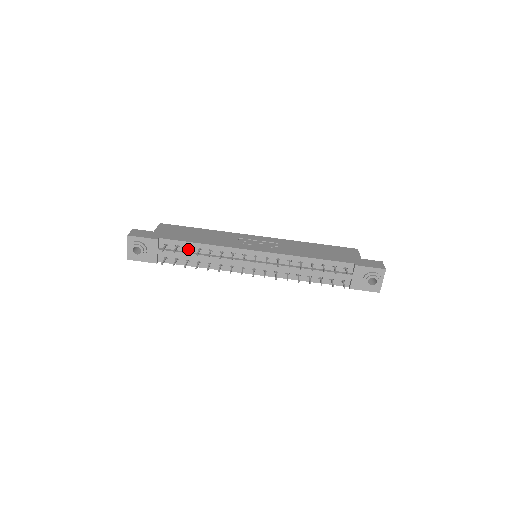
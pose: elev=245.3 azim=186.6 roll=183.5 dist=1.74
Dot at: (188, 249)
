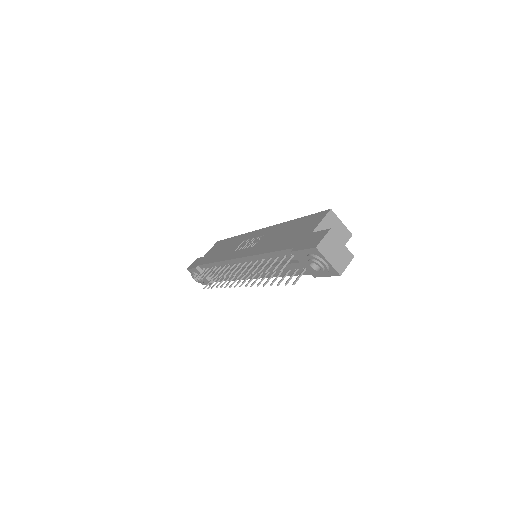
Dot at: (210, 270)
